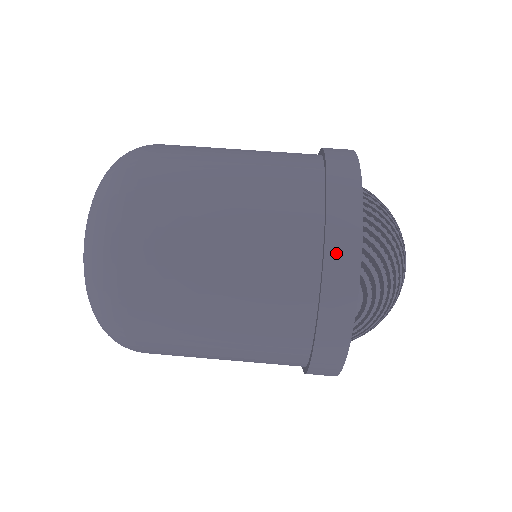
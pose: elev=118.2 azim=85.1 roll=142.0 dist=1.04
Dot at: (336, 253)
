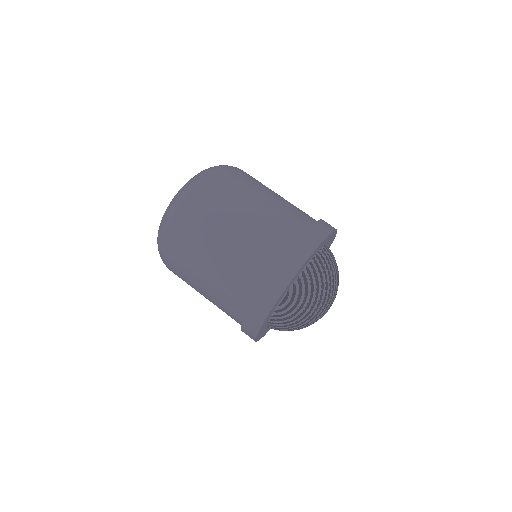
Dot at: (287, 264)
